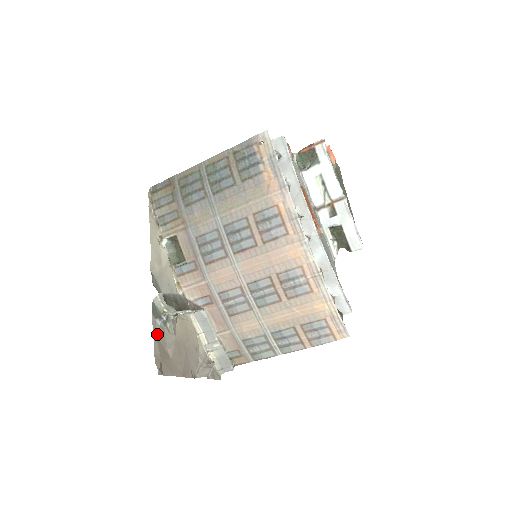
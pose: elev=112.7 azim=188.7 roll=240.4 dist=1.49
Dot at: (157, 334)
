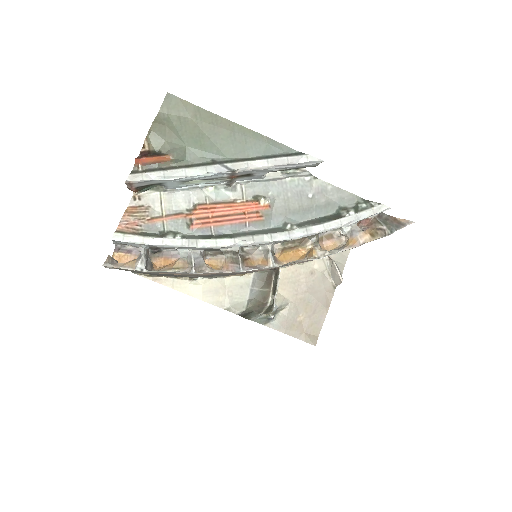
Dot at: (282, 327)
